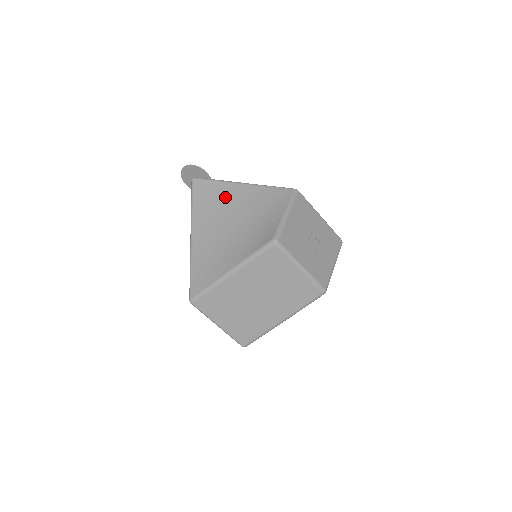
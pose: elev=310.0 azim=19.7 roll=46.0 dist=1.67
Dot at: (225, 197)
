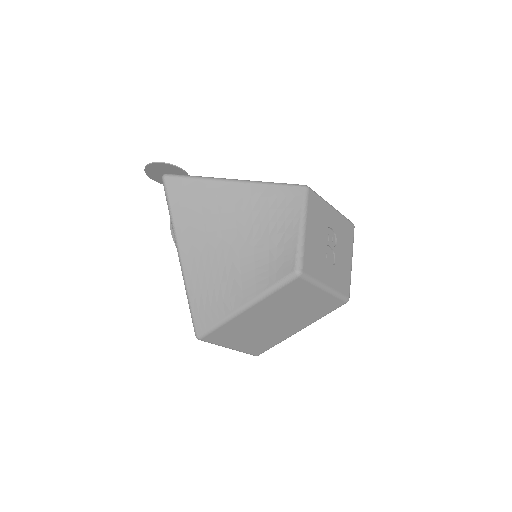
Dot at: (215, 203)
